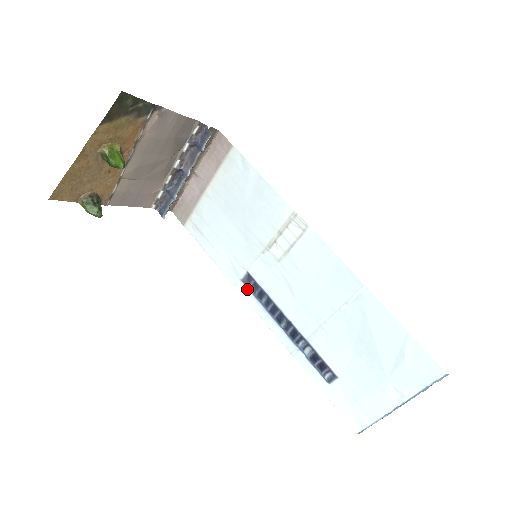
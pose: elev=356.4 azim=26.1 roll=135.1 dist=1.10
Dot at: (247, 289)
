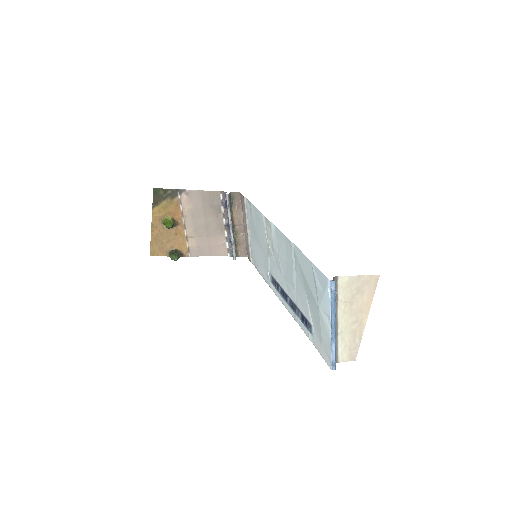
Dot at: (274, 287)
